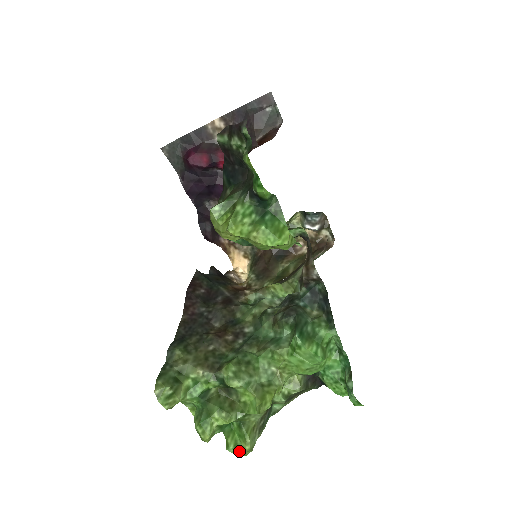
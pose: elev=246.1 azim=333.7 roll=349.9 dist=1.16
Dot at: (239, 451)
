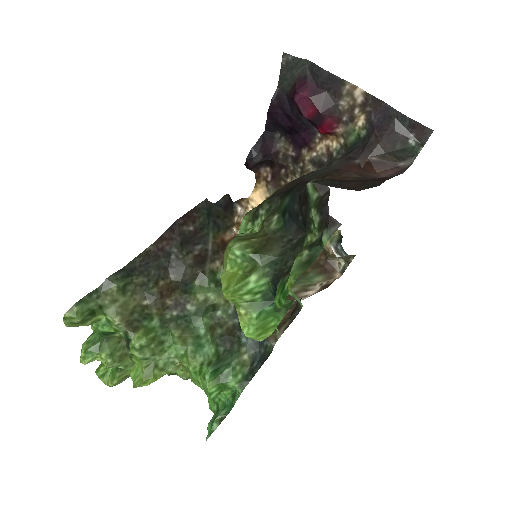
Dot at: (103, 380)
